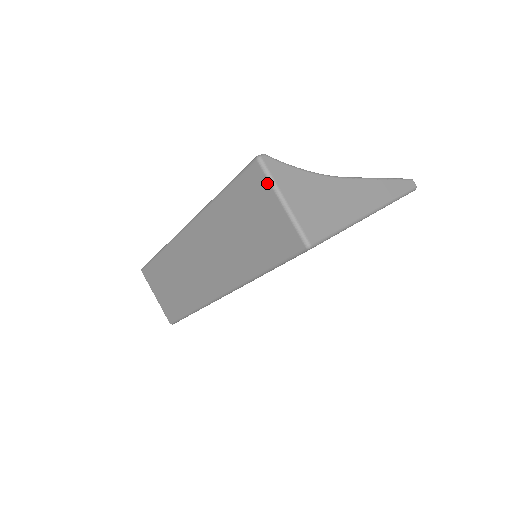
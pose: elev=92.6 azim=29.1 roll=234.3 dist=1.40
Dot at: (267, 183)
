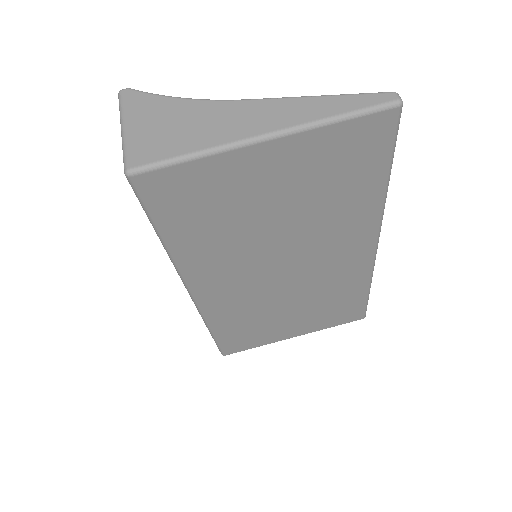
Dot at: occluded
